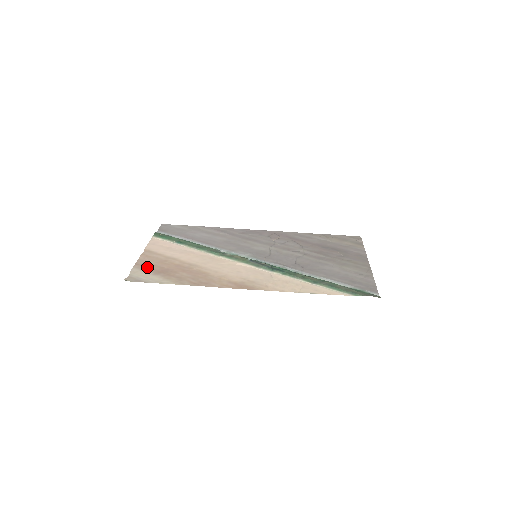
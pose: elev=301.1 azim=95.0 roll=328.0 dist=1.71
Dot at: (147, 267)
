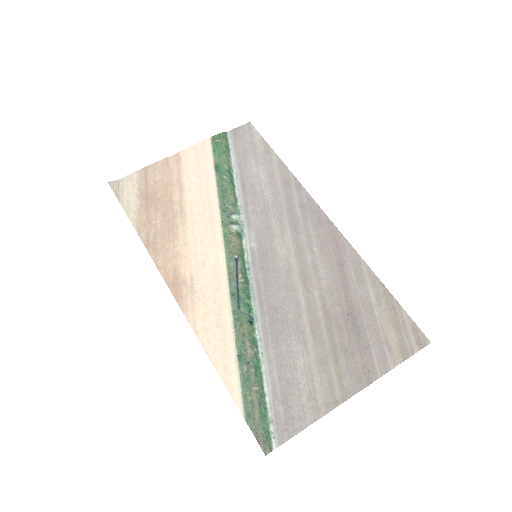
Dot at: (146, 181)
